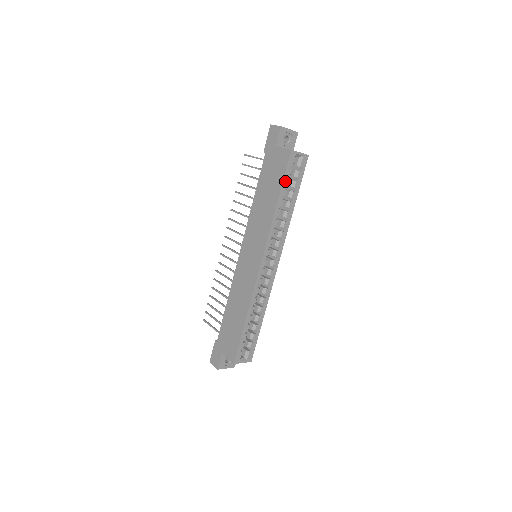
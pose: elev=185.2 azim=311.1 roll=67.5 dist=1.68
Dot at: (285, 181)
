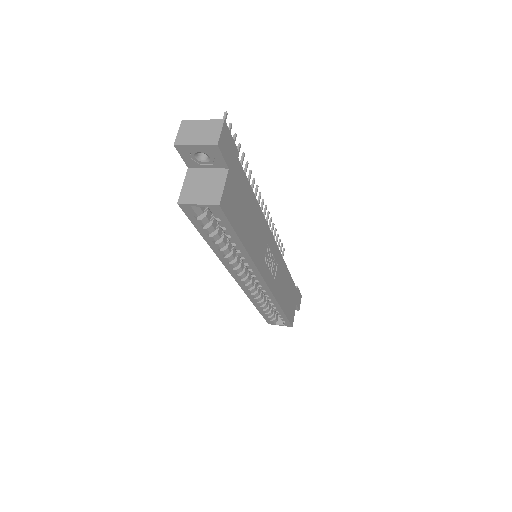
Dot at: (202, 229)
